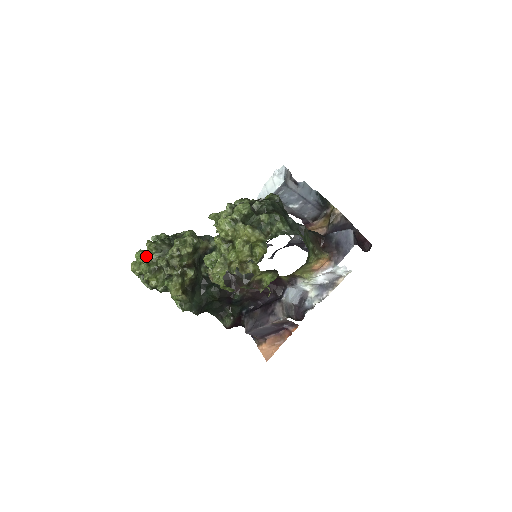
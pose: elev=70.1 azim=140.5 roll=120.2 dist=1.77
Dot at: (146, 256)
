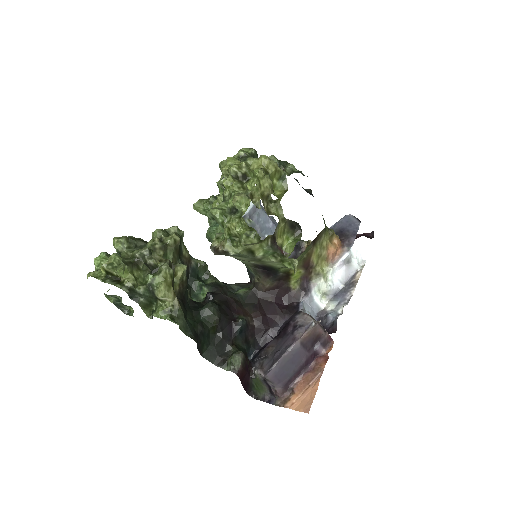
Dot at: occluded
